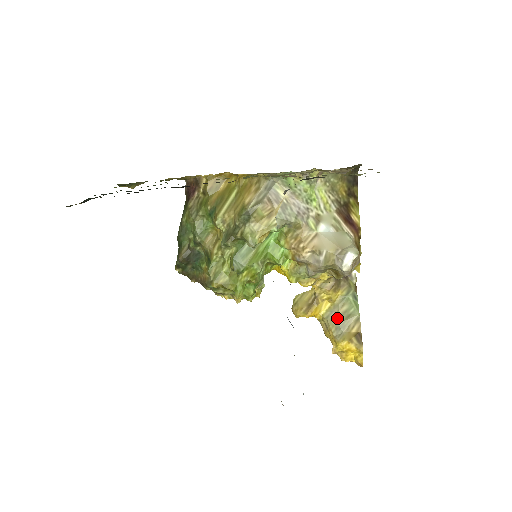
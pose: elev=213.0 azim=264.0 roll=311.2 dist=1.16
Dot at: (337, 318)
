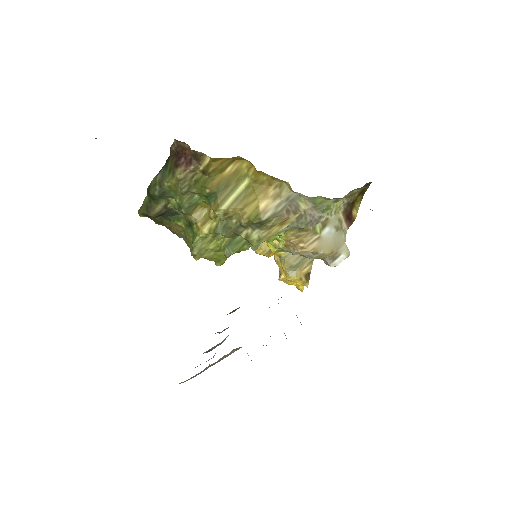
Dot at: (294, 259)
